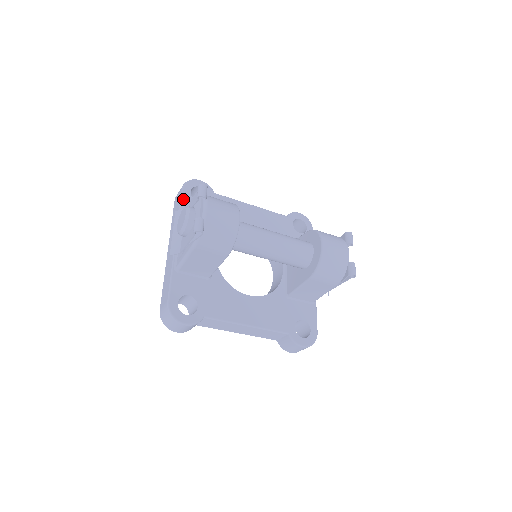
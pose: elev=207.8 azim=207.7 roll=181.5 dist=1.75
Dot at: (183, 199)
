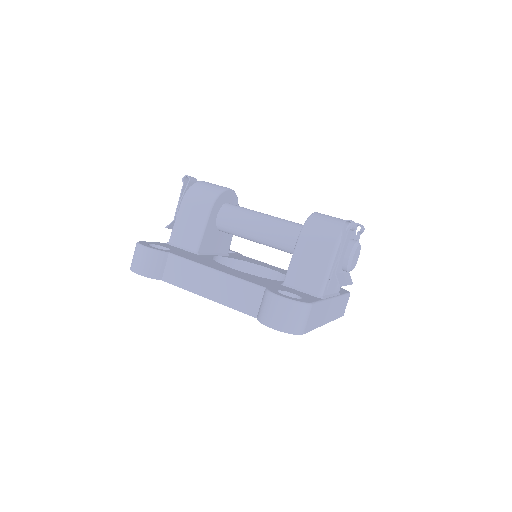
Dot at: occluded
